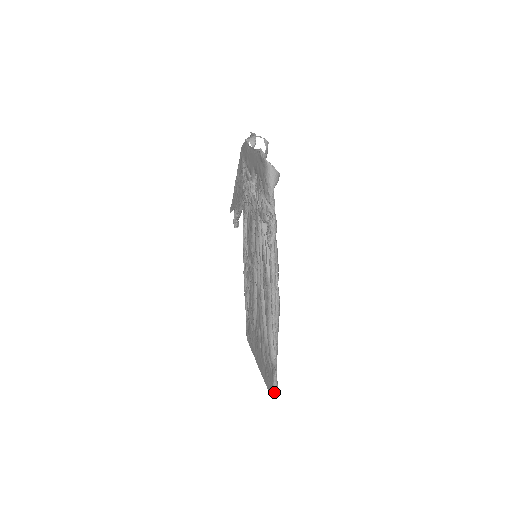
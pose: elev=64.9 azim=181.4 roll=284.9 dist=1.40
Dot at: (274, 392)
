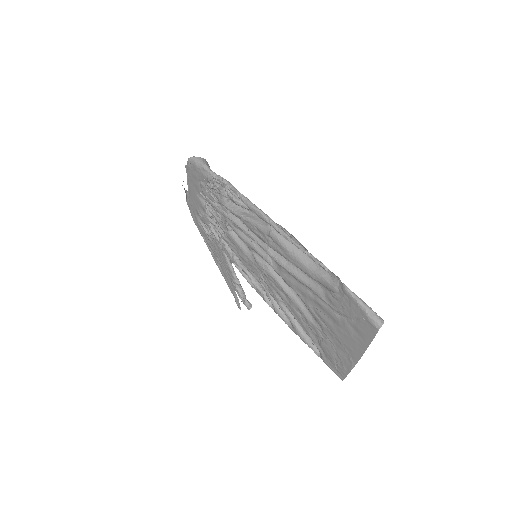
Dot at: (371, 315)
